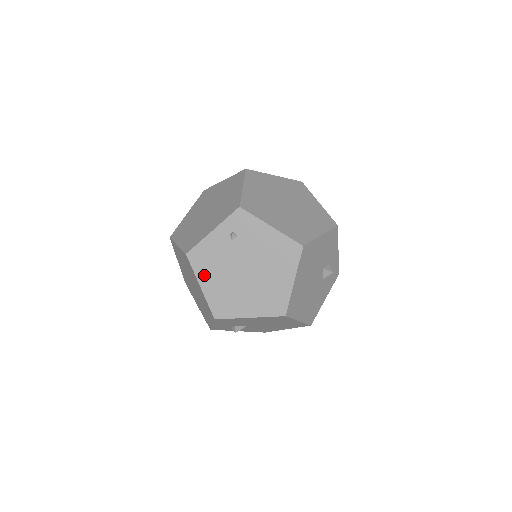
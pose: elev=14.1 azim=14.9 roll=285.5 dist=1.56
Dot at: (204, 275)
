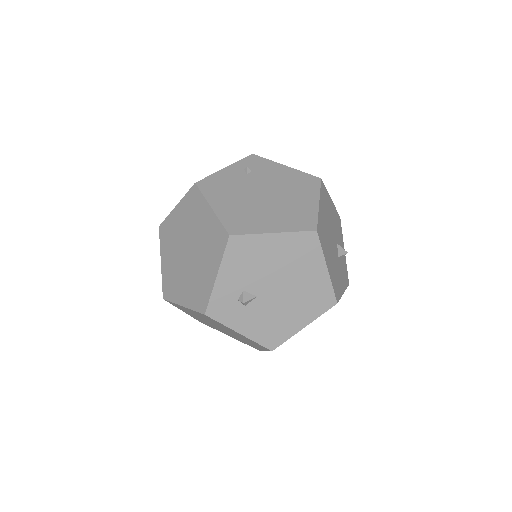
Dot at: (216, 198)
